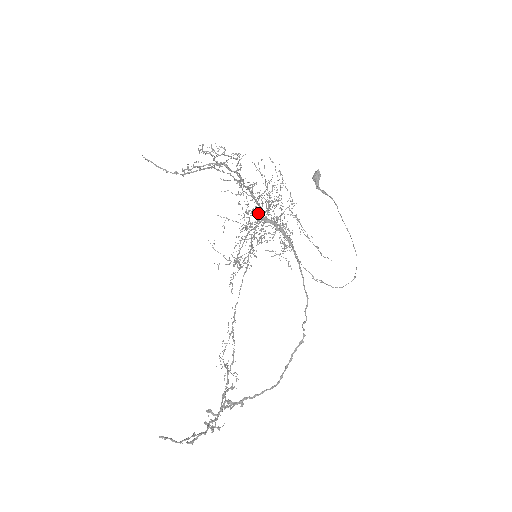
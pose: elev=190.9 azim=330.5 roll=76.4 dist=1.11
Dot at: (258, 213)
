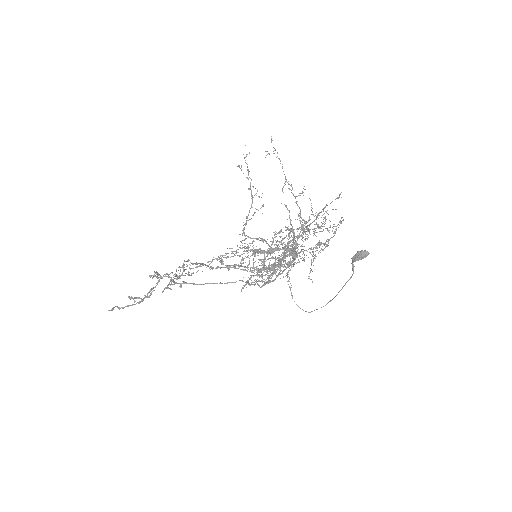
Dot at: (302, 192)
